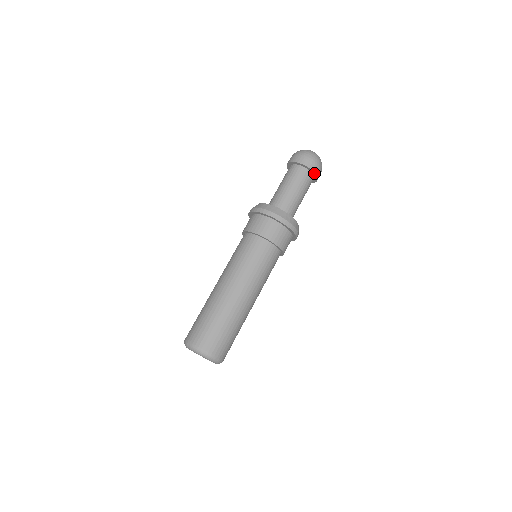
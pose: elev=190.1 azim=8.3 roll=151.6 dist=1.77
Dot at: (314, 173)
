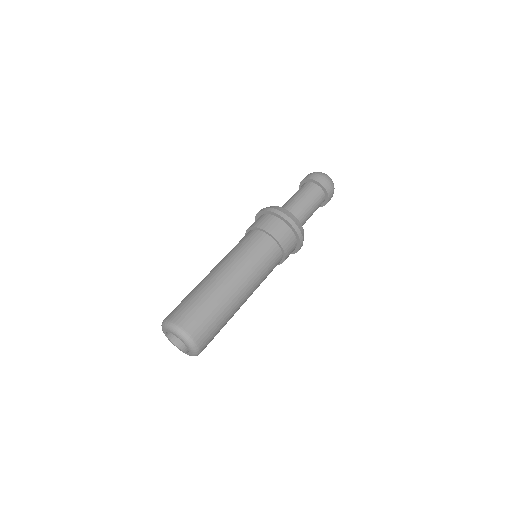
Dot at: (324, 205)
